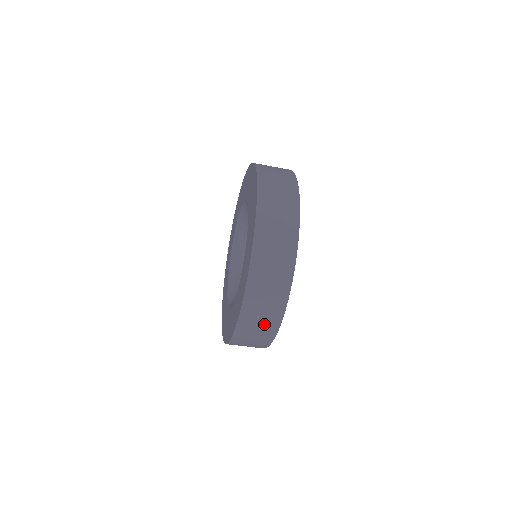
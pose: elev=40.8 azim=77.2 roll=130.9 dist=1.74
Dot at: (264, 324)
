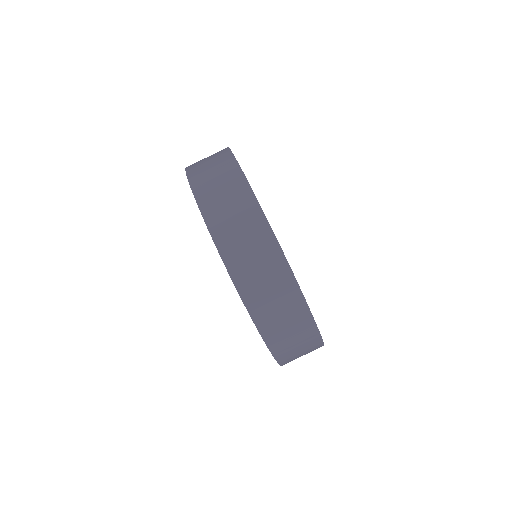
Dot at: (230, 193)
